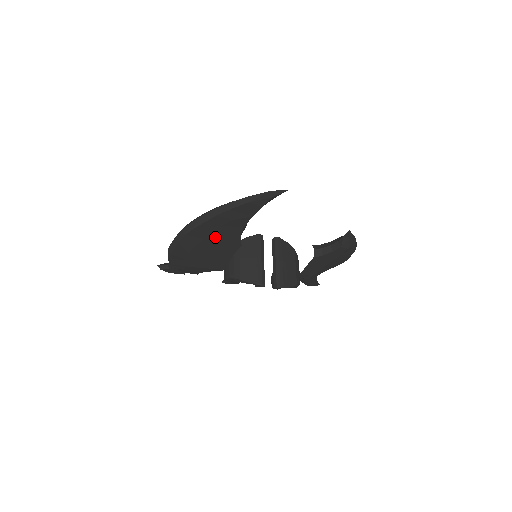
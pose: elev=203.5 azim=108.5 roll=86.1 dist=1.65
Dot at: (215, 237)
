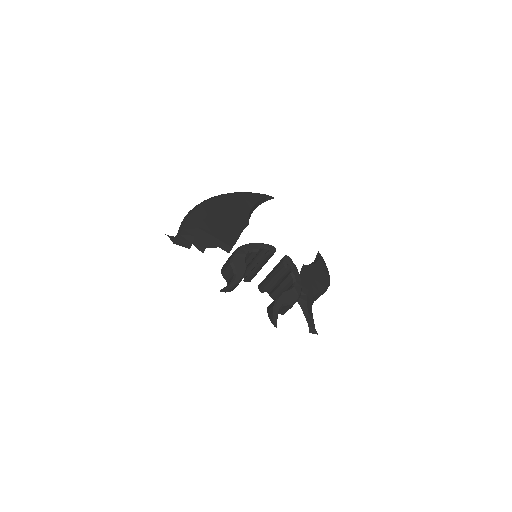
Dot at: (231, 208)
